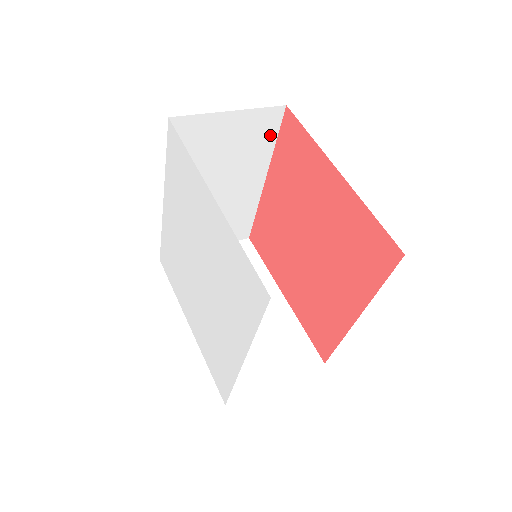
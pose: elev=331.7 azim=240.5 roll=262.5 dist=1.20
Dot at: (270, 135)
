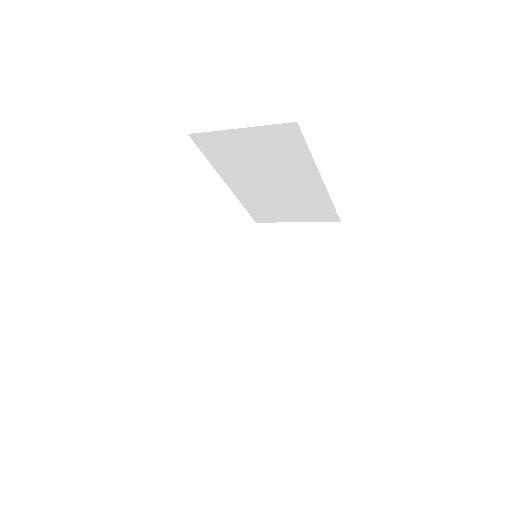
Dot at: (330, 245)
